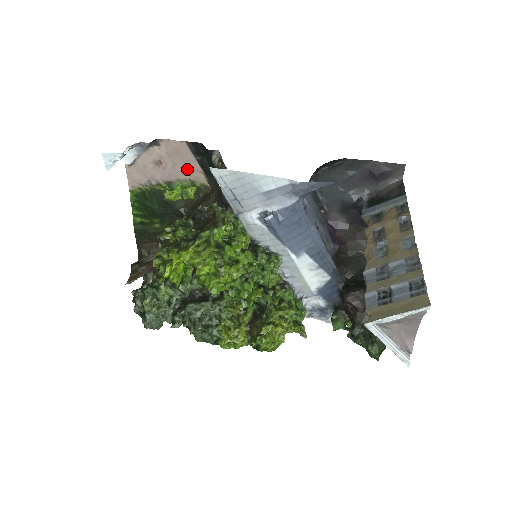
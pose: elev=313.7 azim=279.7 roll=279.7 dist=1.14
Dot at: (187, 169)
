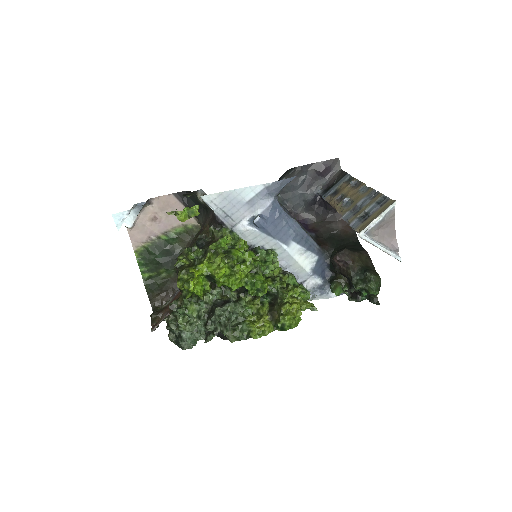
Dot at: occluded
